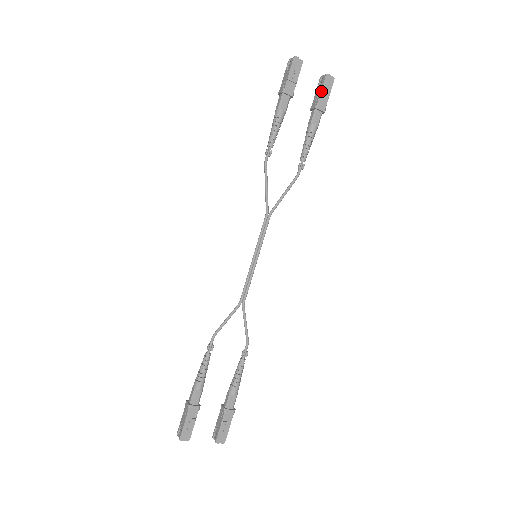
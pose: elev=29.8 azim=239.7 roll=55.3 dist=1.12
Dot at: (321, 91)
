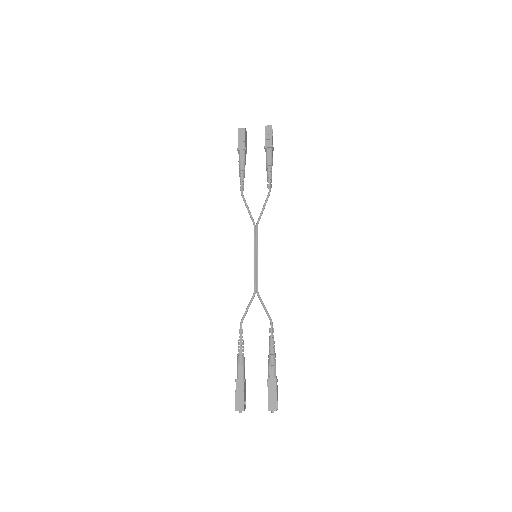
Dot at: (265, 137)
